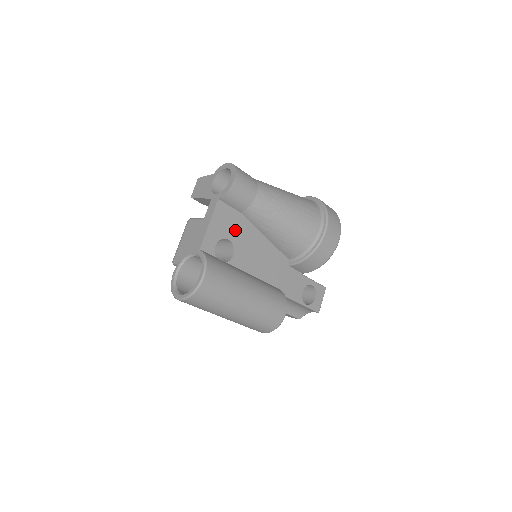
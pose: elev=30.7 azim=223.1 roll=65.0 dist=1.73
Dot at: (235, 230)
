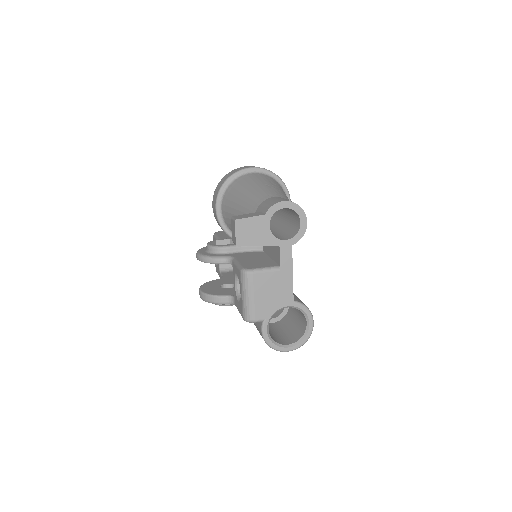
Dot at: occluded
